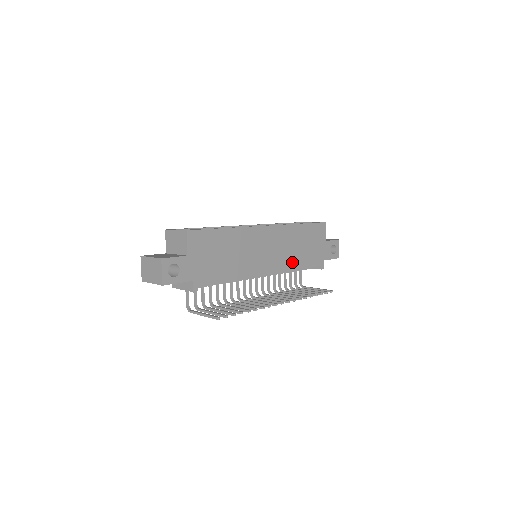
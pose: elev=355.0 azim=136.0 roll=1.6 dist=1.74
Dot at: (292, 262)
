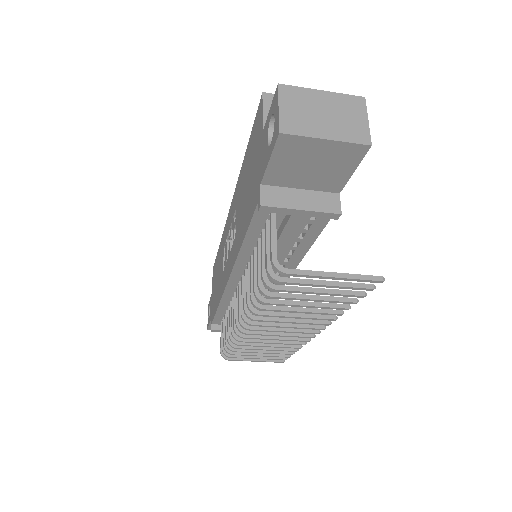
Dot at: occluded
